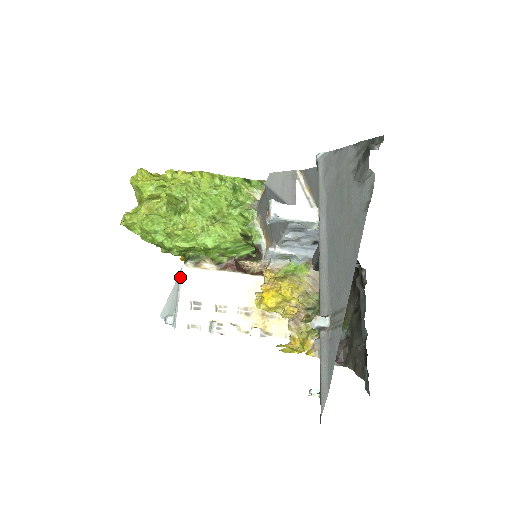
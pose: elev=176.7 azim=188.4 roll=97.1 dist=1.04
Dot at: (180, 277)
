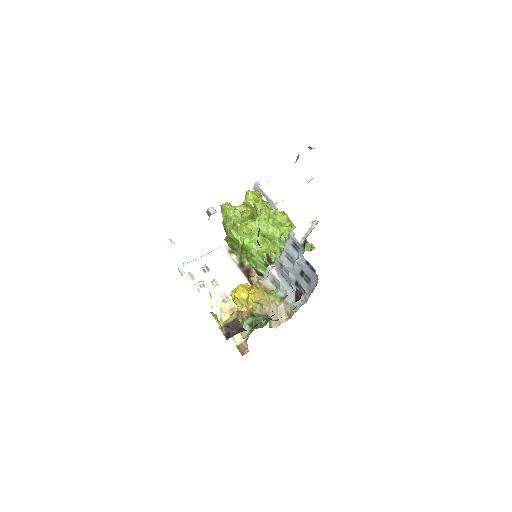
Dot at: (215, 249)
